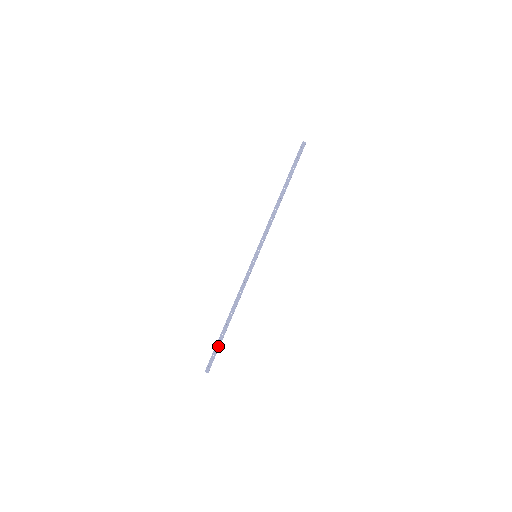
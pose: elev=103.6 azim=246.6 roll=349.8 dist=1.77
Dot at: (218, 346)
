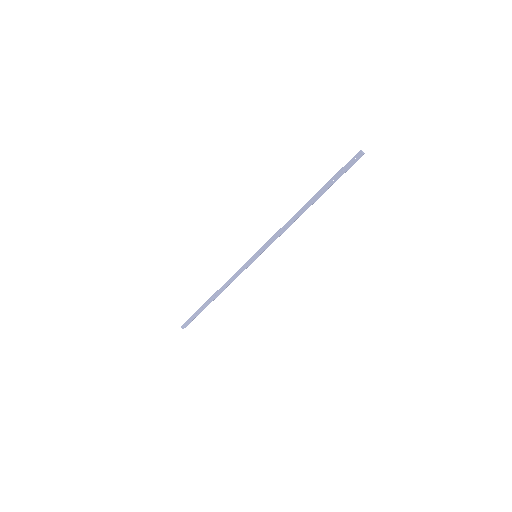
Dot at: (197, 314)
